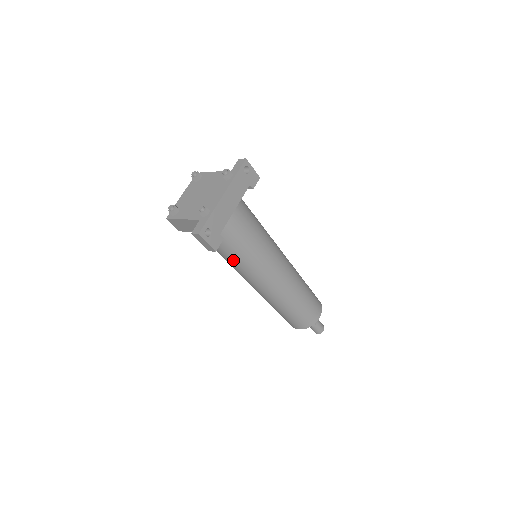
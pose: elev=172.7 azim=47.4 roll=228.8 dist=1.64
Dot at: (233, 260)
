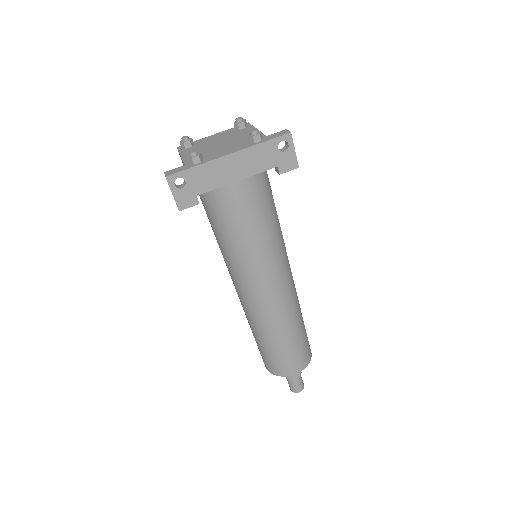
Dot at: (218, 240)
